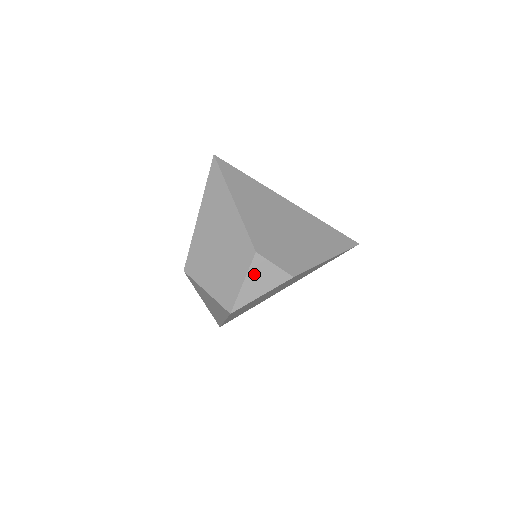
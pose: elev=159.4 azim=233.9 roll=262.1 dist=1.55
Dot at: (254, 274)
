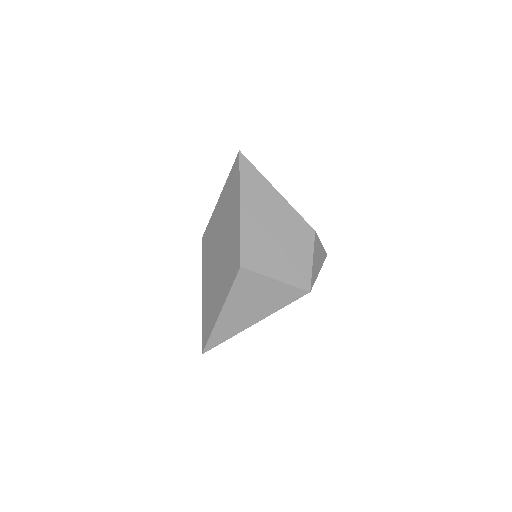
Dot at: (316, 252)
